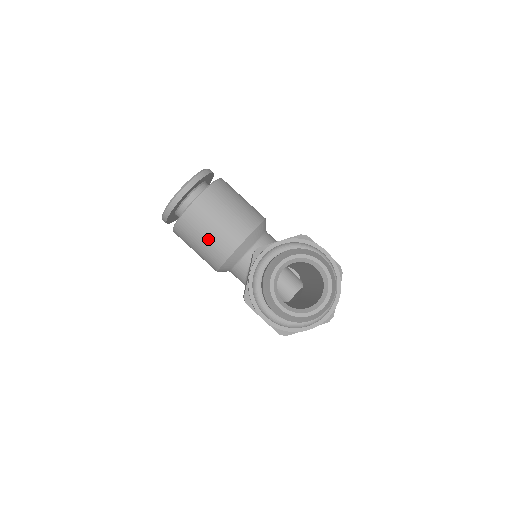
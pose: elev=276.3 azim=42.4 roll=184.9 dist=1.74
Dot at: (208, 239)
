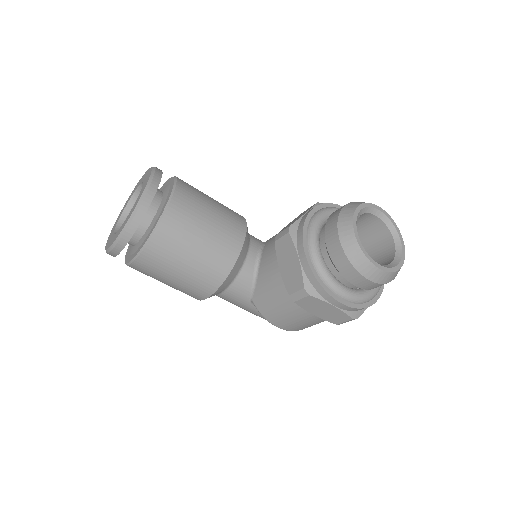
Dot at: (203, 247)
